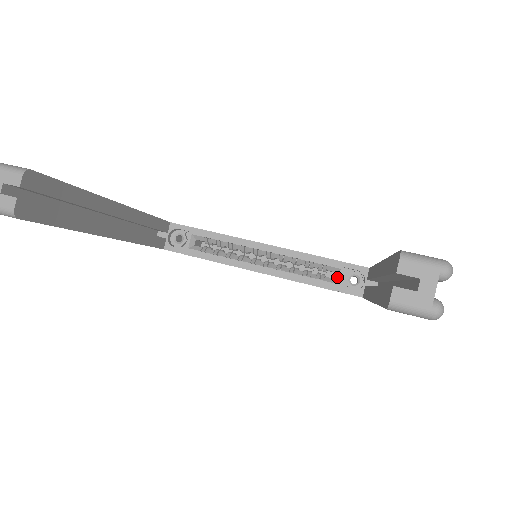
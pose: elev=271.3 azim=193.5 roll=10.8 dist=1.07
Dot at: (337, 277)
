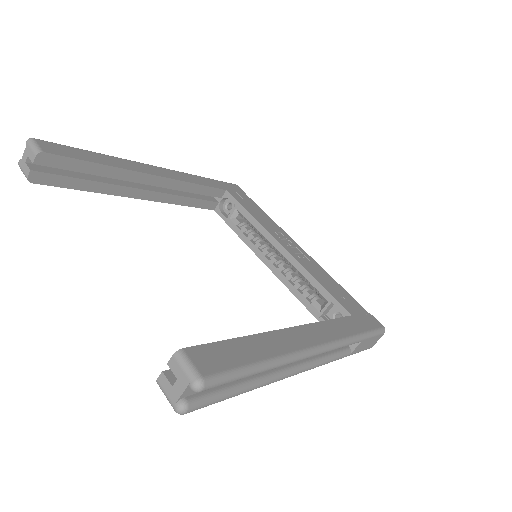
Dot at: (323, 307)
